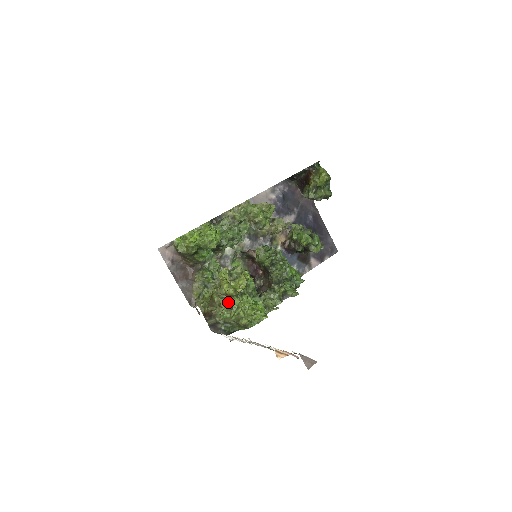
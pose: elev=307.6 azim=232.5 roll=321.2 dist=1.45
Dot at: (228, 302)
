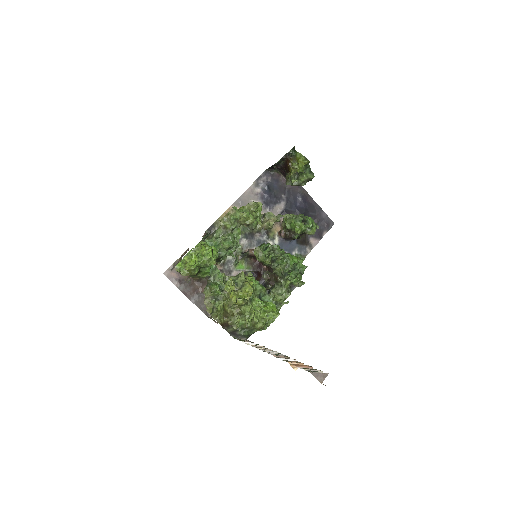
Dot at: (240, 311)
